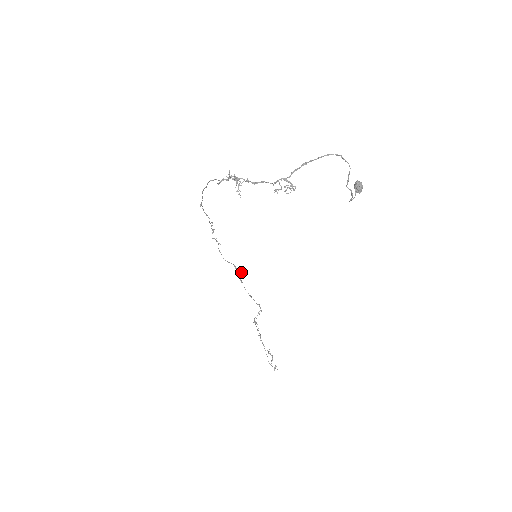
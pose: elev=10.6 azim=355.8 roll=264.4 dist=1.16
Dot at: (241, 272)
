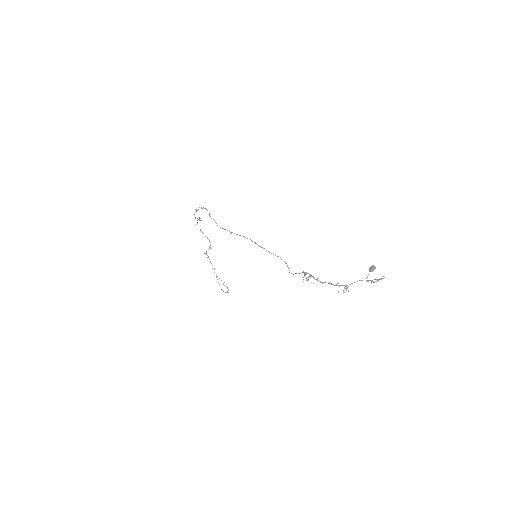
Dot at: occluded
